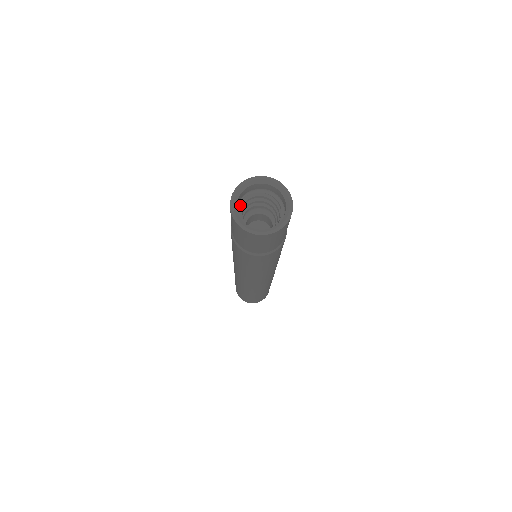
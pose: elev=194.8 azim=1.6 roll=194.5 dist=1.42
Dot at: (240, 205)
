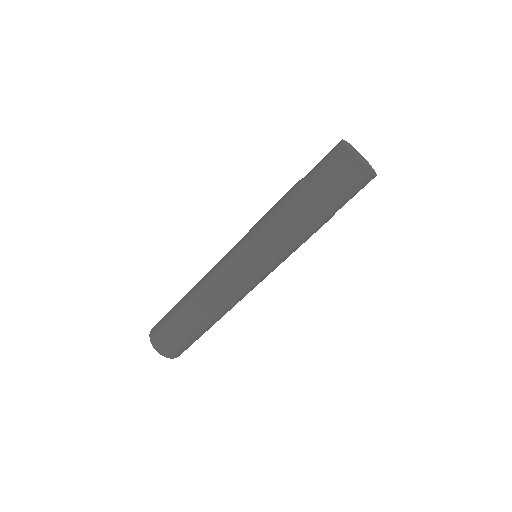
Dot at: occluded
